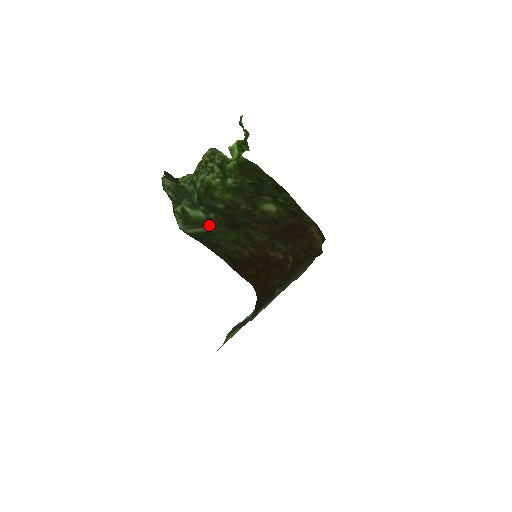
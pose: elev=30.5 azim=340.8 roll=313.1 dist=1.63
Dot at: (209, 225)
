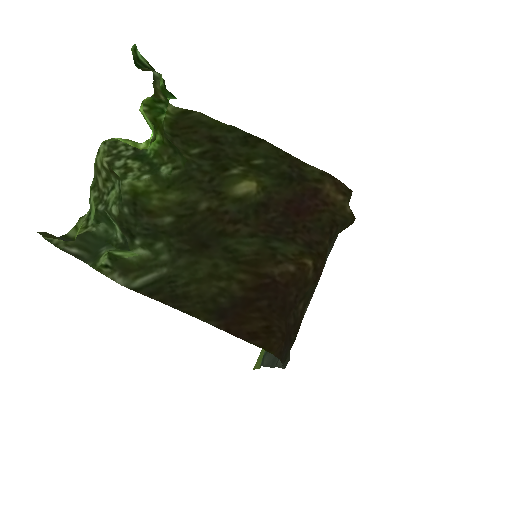
Dot at: (161, 264)
